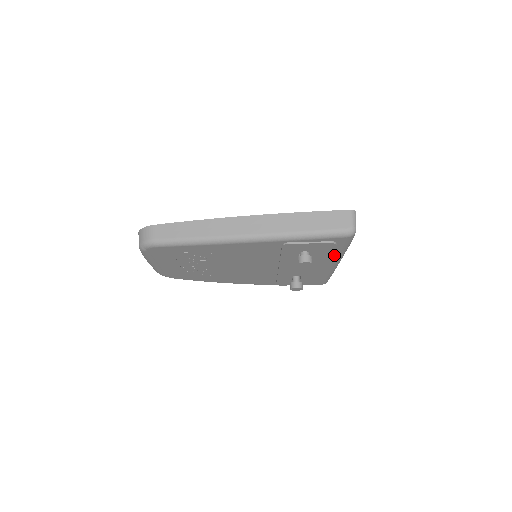
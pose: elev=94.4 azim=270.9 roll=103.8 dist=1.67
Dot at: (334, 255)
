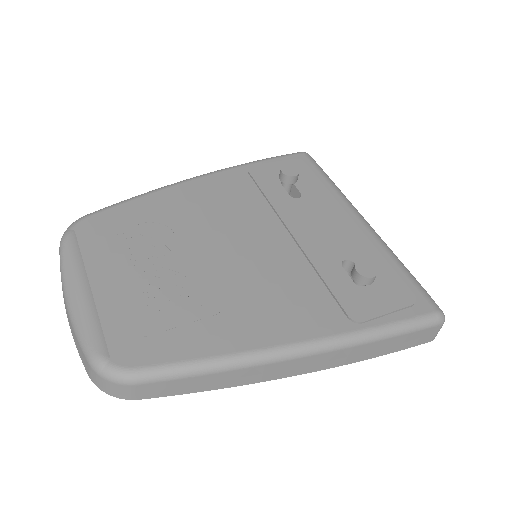
Dot at: (331, 192)
